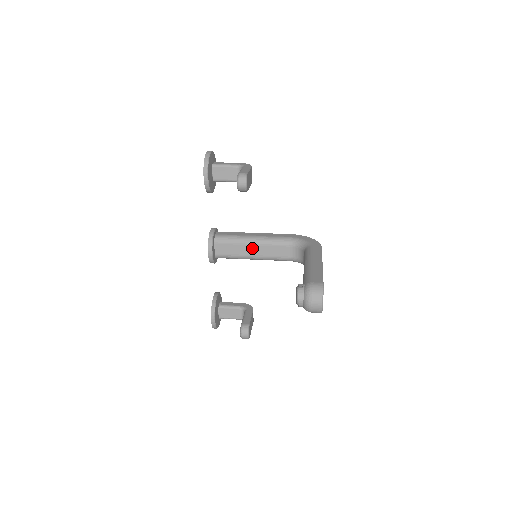
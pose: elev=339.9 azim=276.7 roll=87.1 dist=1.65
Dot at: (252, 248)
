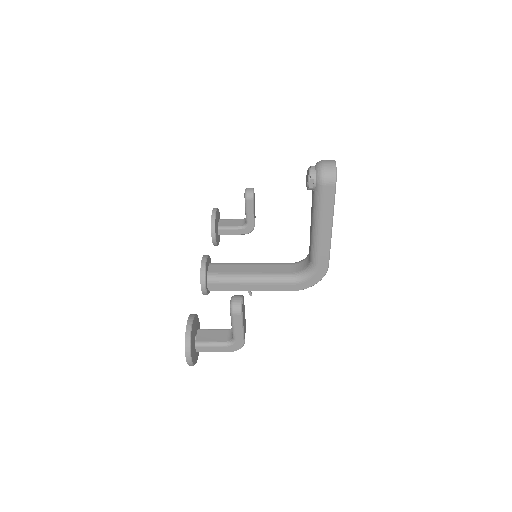
Dot at: (250, 267)
